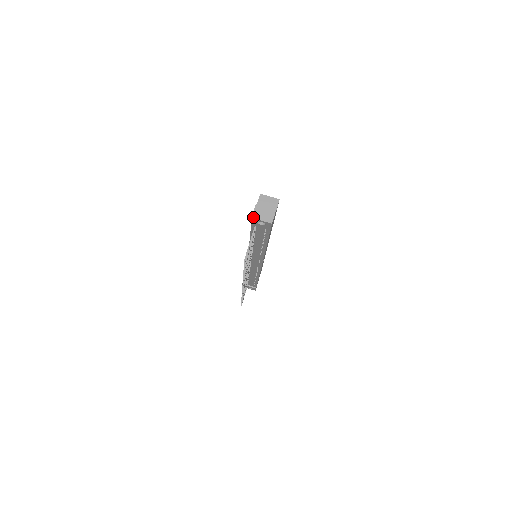
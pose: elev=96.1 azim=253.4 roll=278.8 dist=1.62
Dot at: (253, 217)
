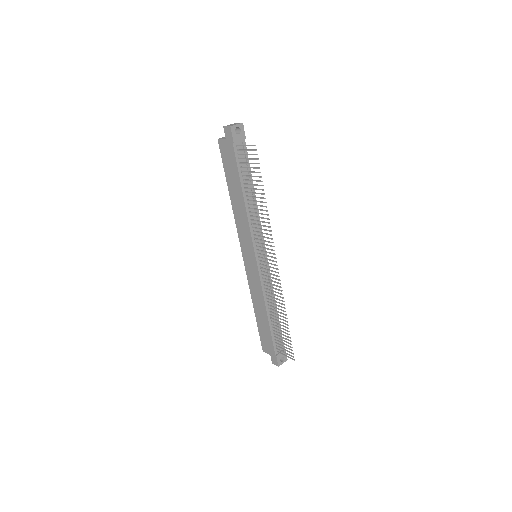
Dot at: (231, 126)
